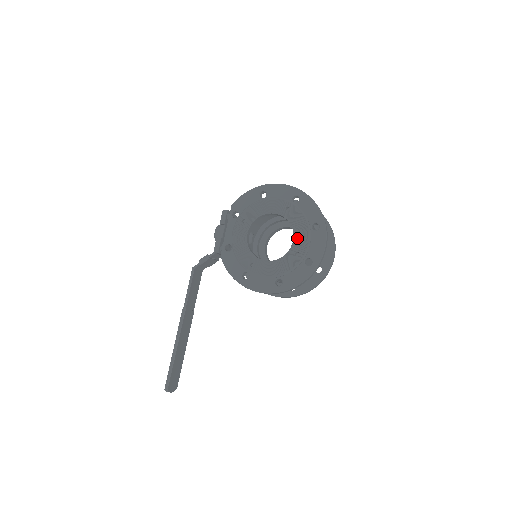
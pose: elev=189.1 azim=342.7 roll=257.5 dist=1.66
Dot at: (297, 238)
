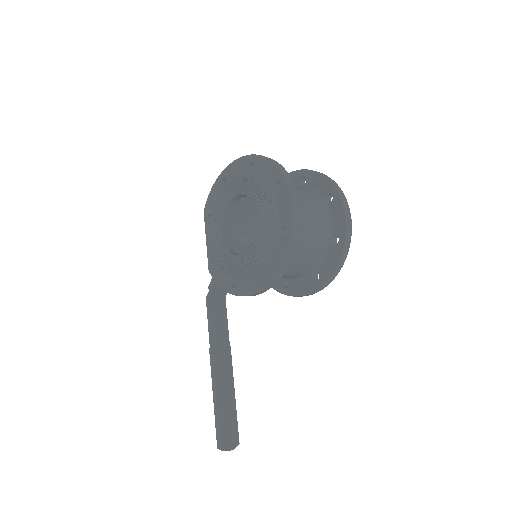
Dot at: (262, 211)
